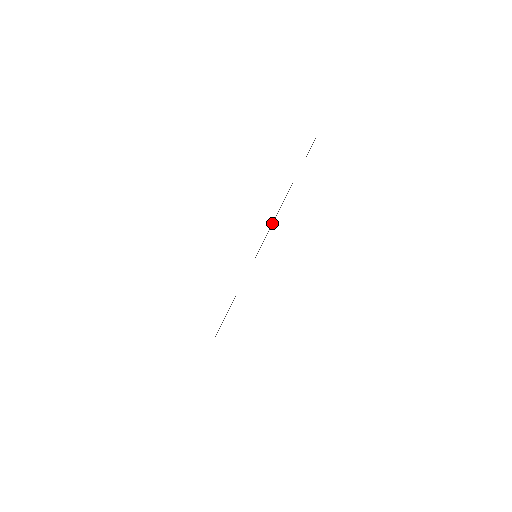
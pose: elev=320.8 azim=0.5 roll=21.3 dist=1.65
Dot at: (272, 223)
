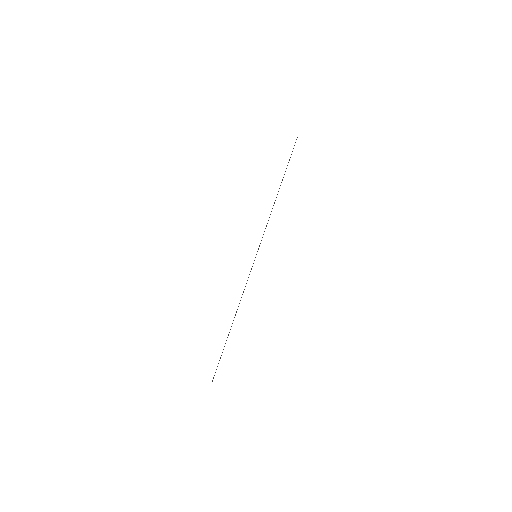
Dot at: (269, 217)
